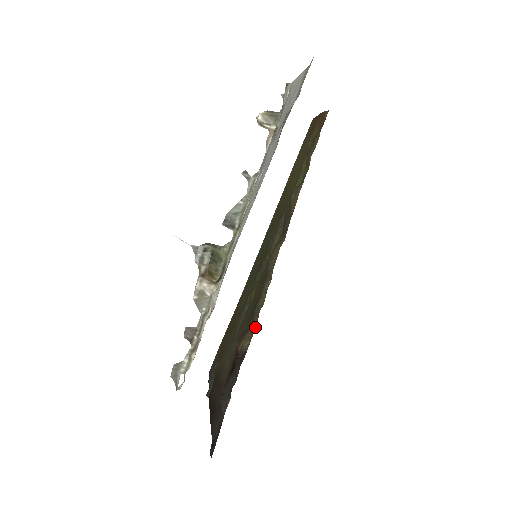
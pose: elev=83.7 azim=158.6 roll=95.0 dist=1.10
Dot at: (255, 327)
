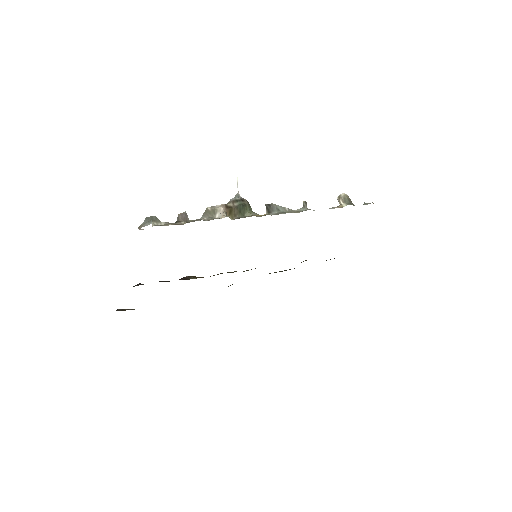
Dot at: occluded
